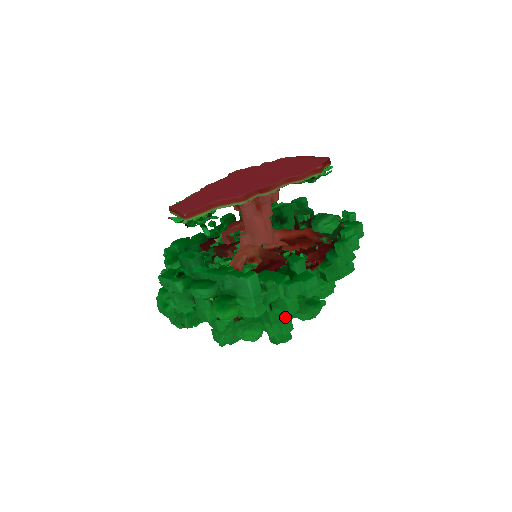
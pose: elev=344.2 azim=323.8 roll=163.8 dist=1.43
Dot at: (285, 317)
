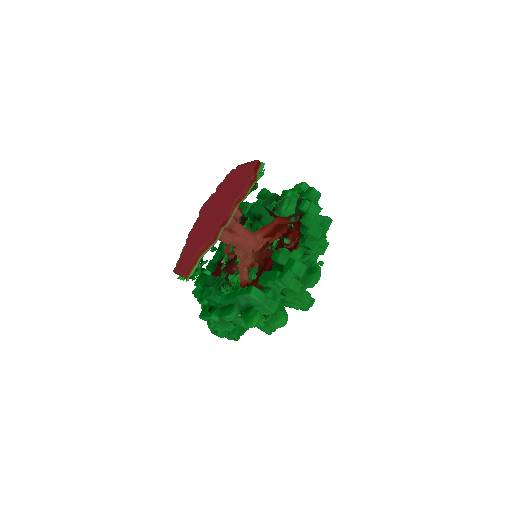
Dot at: (298, 293)
